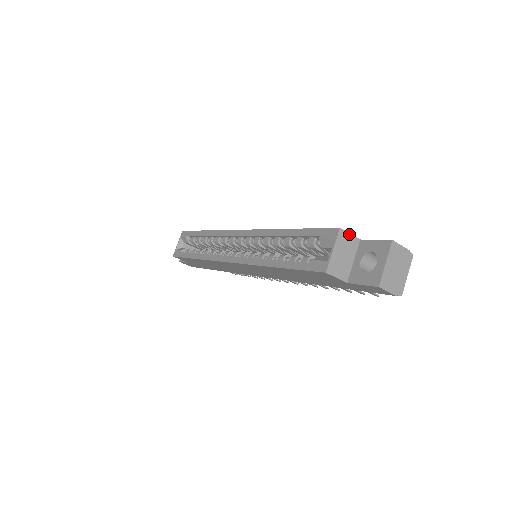
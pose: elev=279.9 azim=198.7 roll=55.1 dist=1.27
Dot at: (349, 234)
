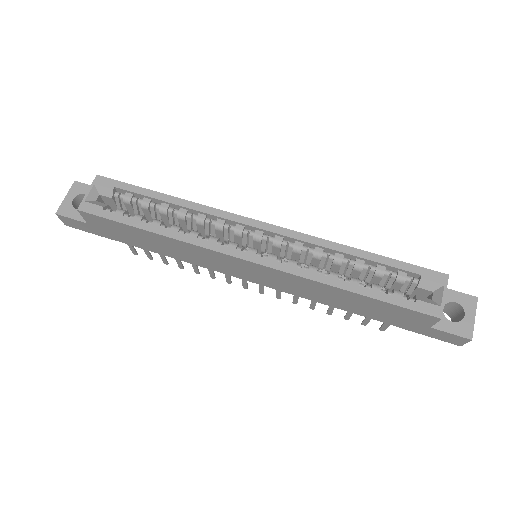
Dot at: occluded
